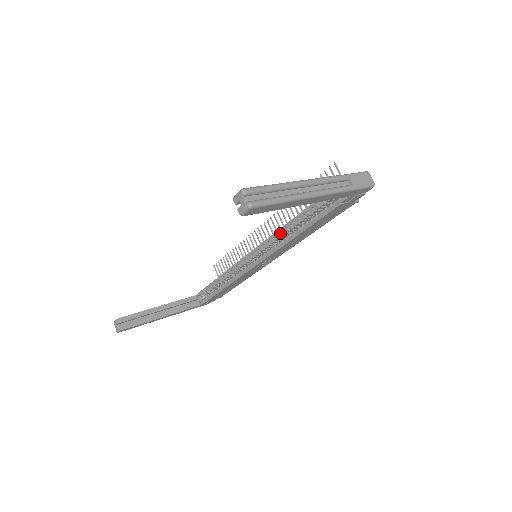
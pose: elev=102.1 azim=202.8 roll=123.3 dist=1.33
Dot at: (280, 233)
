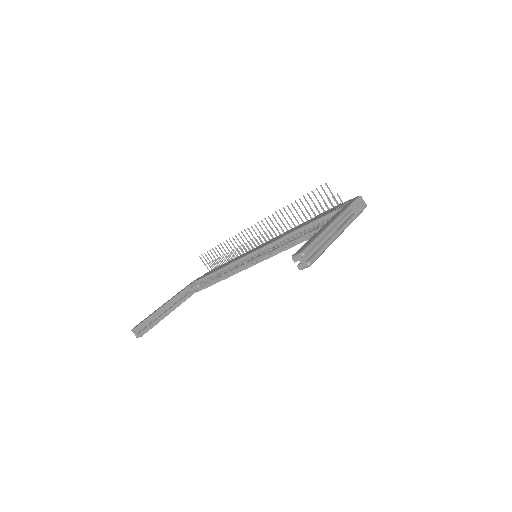
Dot at: (282, 241)
